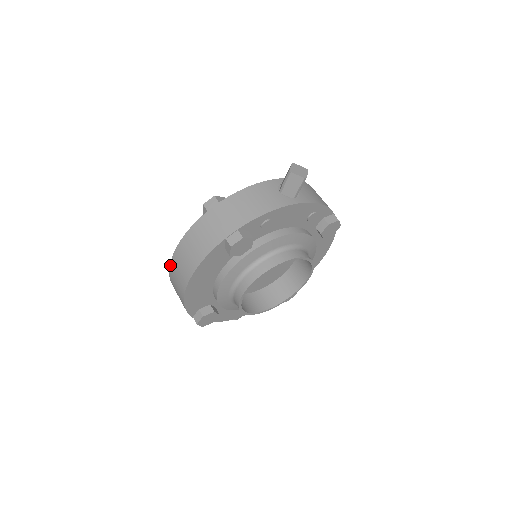
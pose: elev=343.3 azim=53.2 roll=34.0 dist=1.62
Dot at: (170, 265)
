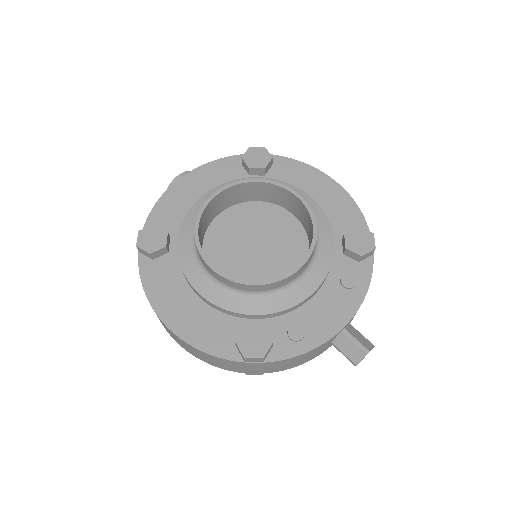
Dot at: (158, 317)
